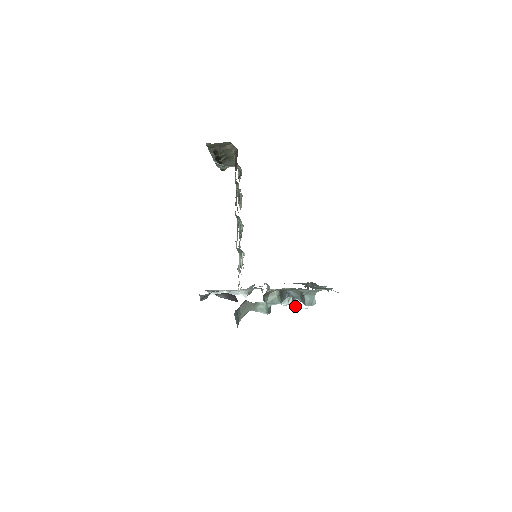
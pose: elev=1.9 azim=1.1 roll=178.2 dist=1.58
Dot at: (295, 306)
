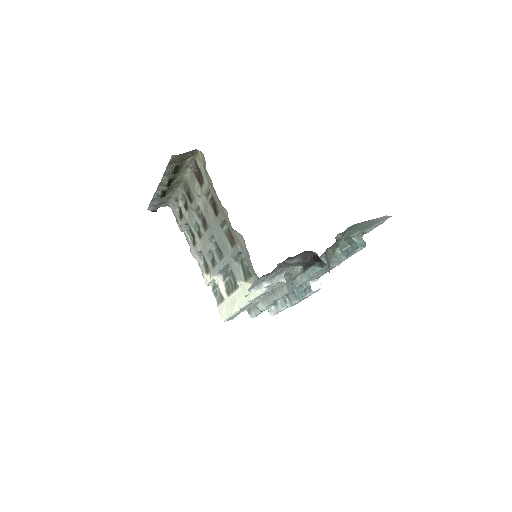
Dot at: (310, 290)
